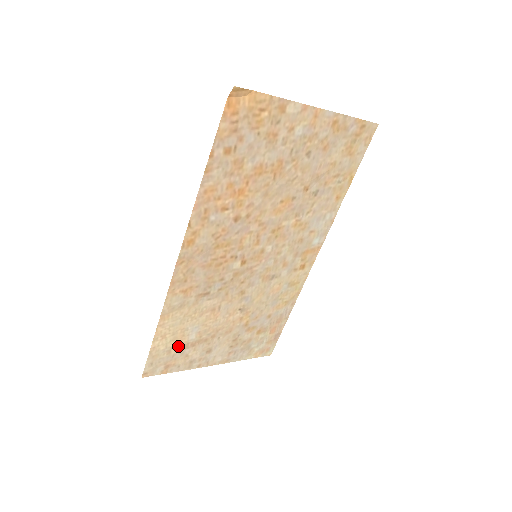
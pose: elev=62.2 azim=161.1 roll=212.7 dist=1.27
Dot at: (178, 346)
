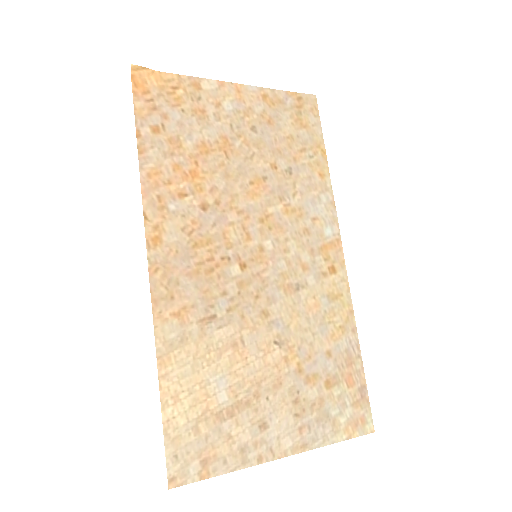
Dot at: (207, 417)
